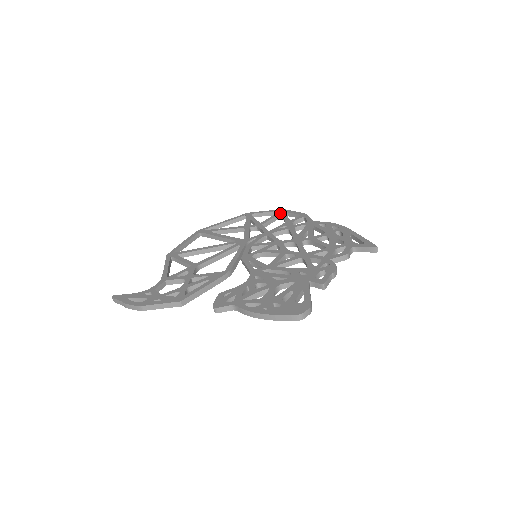
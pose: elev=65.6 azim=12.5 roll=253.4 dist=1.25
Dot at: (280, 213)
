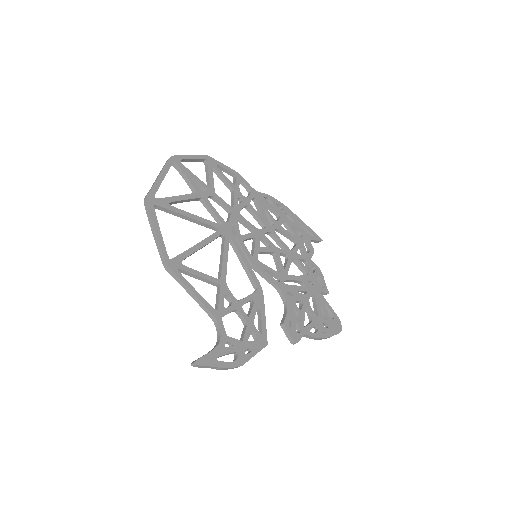
Dot at: (212, 166)
